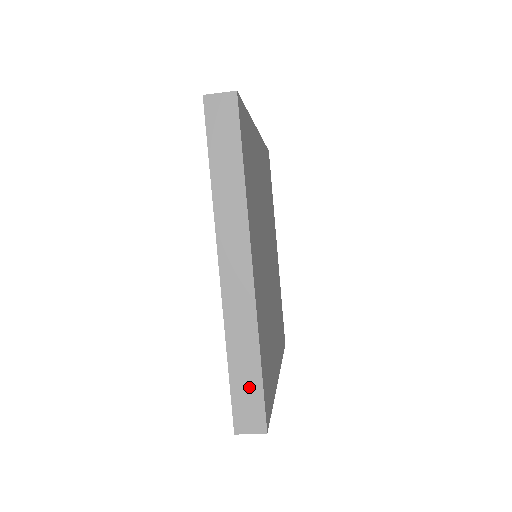
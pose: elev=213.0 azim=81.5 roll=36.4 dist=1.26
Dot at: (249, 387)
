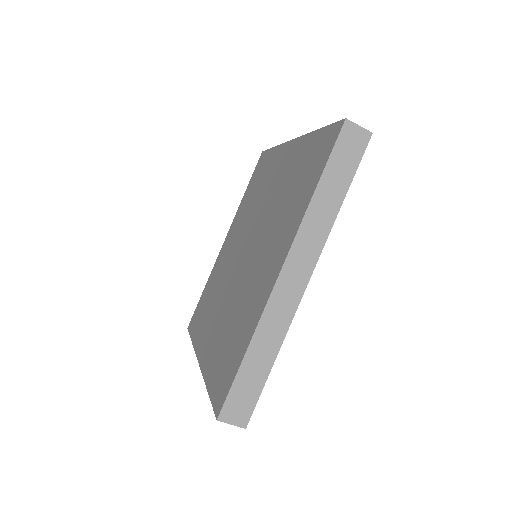
Dot at: (252, 383)
